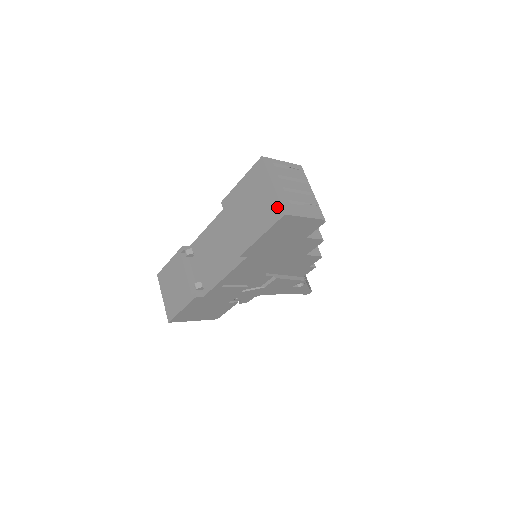
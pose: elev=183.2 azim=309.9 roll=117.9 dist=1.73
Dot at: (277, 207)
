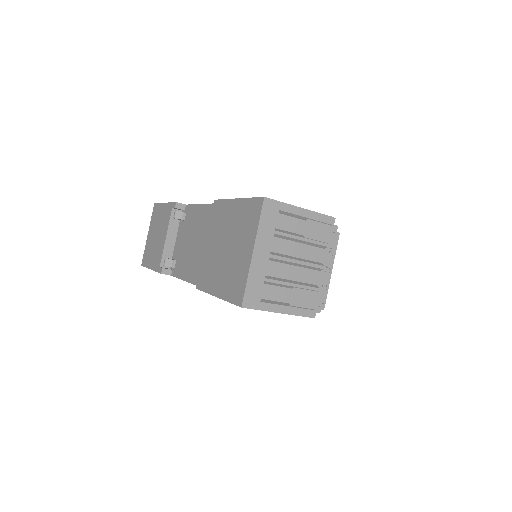
Dot at: (241, 287)
